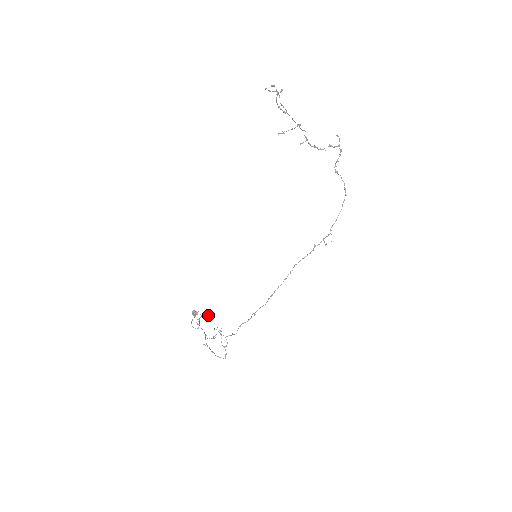
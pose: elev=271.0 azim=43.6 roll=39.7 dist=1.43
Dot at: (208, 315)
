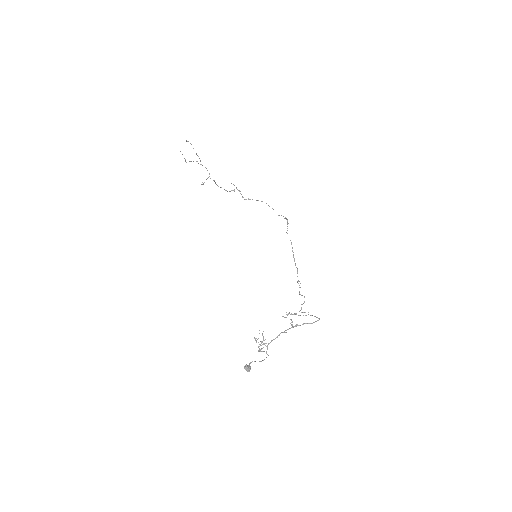
Dot at: (262, 348)
